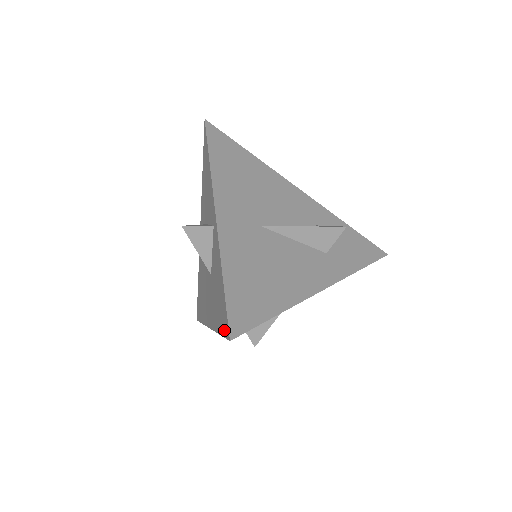
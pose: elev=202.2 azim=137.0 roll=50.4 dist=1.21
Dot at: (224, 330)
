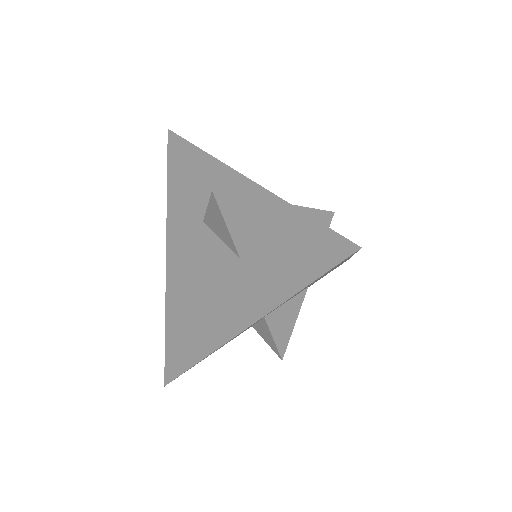
Dot at: (329, 260)
